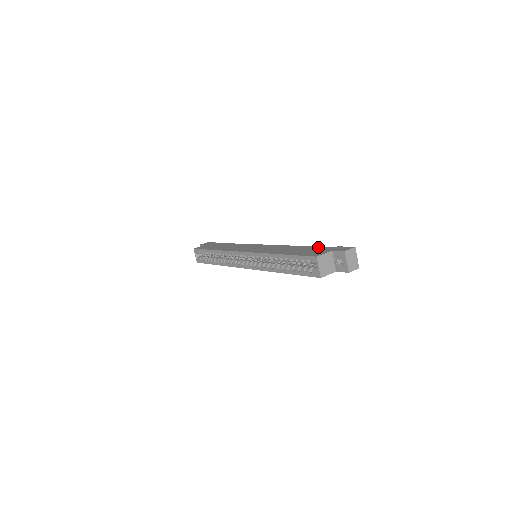
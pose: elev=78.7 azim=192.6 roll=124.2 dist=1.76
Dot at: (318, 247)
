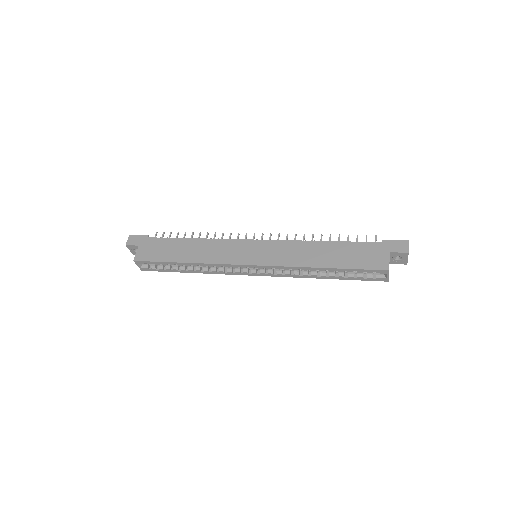
Dot at: (359, 244)
